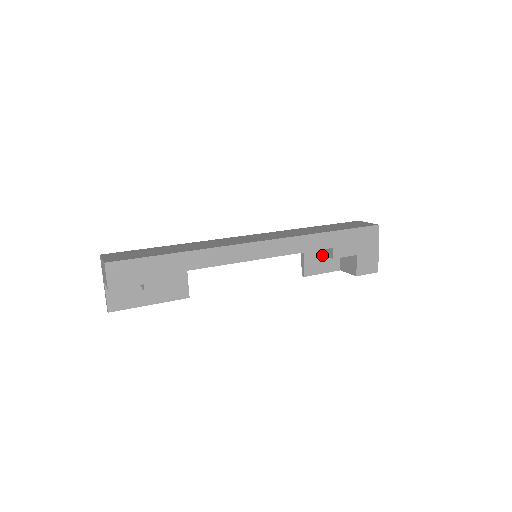
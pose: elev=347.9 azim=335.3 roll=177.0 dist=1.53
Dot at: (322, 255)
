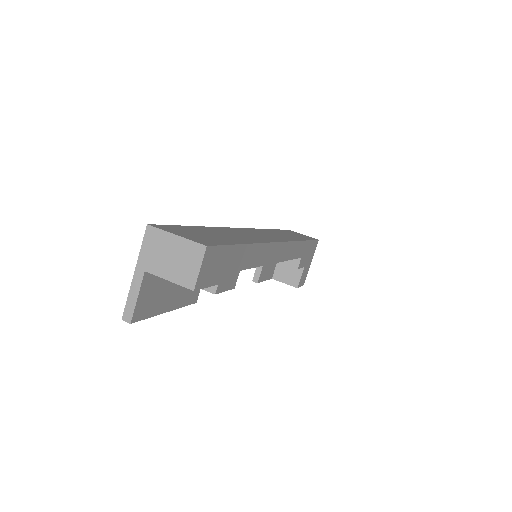
Dot at: occluded
